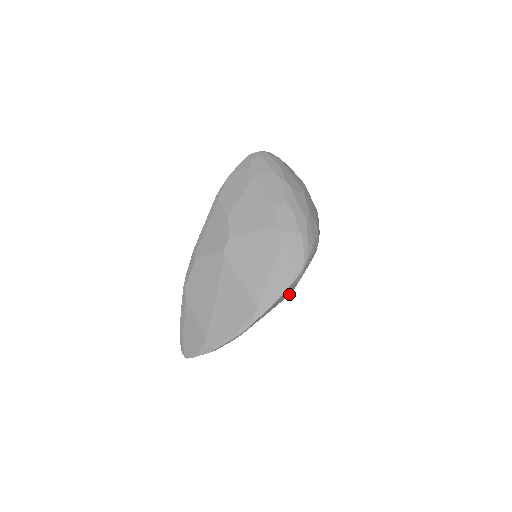
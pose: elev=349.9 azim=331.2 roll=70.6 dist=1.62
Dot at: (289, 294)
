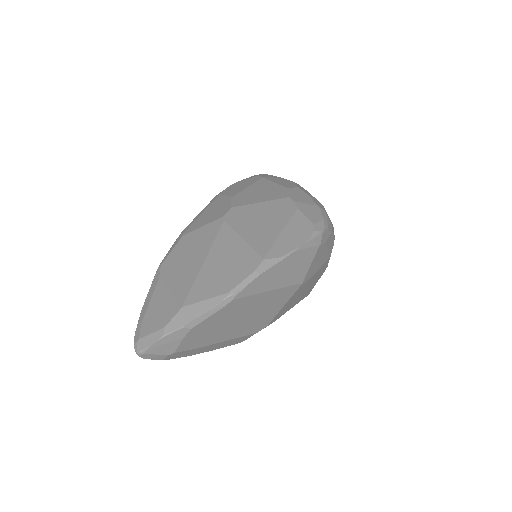
Dot at: (300, 279)
